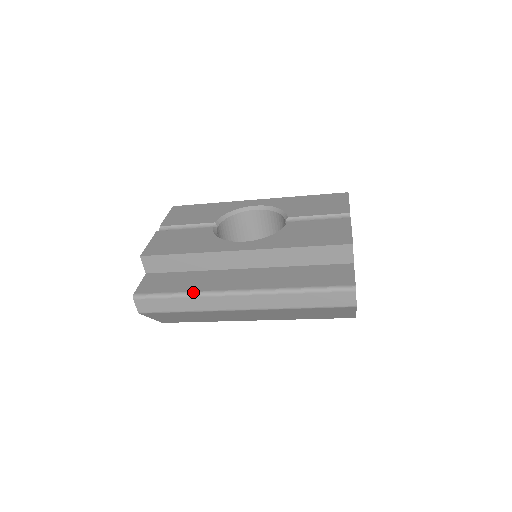
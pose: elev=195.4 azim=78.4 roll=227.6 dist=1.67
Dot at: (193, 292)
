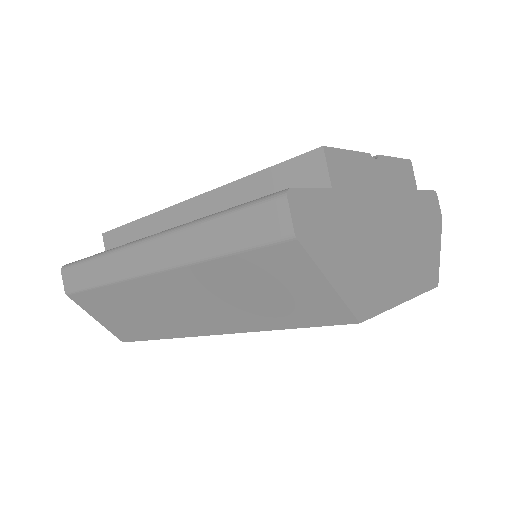
Dot at: (107, 250)
